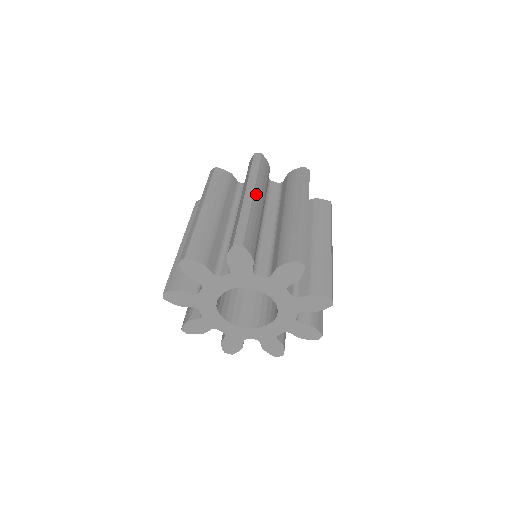
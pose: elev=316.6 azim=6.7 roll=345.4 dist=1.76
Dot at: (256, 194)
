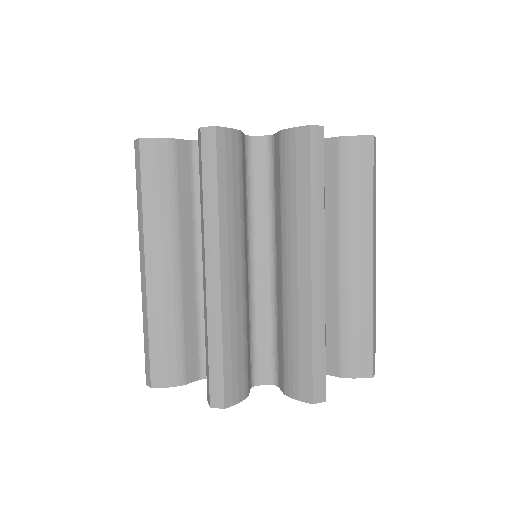
Dot at: (225, 265)
